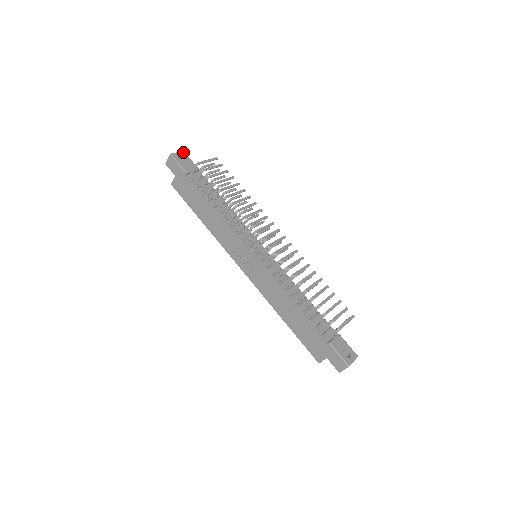
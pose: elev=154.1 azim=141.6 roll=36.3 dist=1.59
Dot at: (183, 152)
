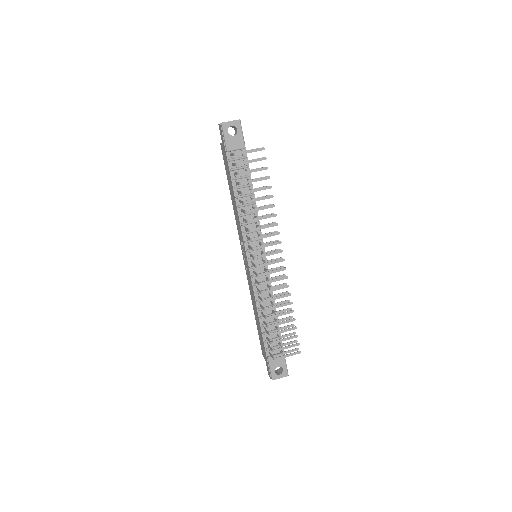
Dot at: (238, 121)
